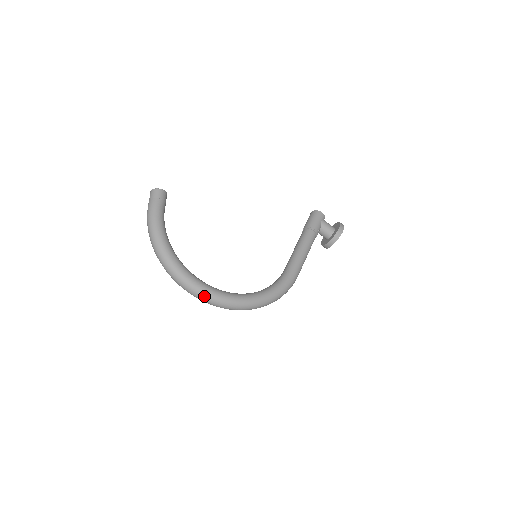
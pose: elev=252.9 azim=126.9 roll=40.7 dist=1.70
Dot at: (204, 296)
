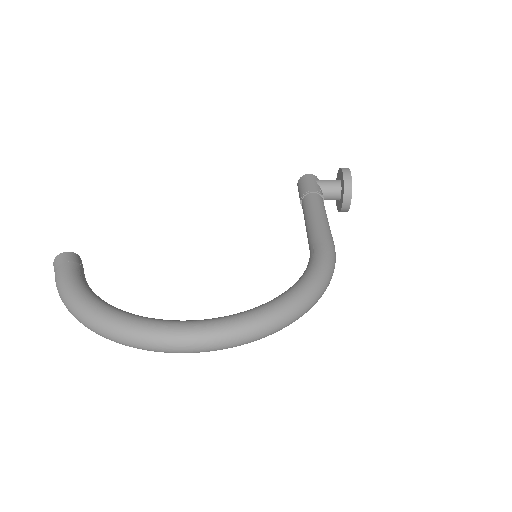
Dot at: (202, 338)
